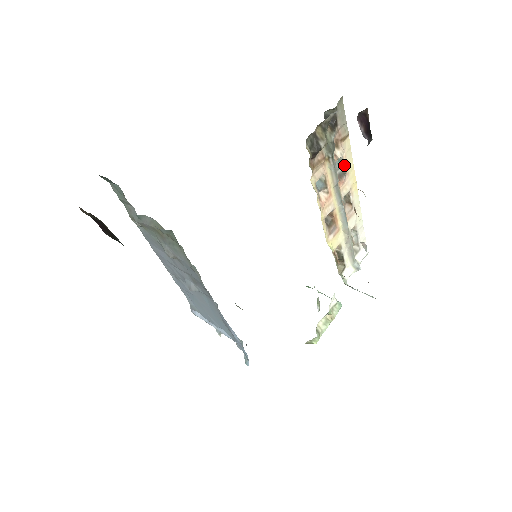
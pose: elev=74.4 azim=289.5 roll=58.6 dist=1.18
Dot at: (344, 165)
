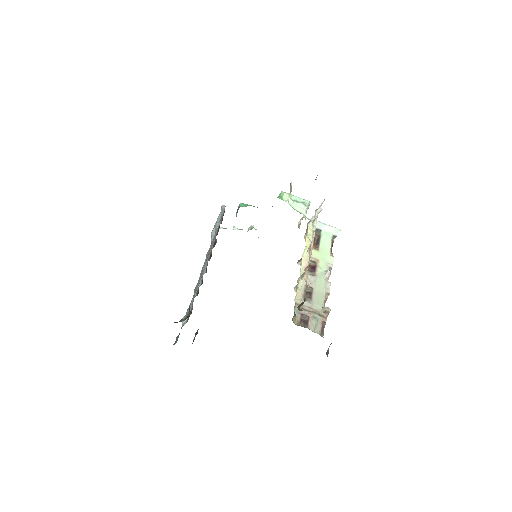
Dot at: occluded
